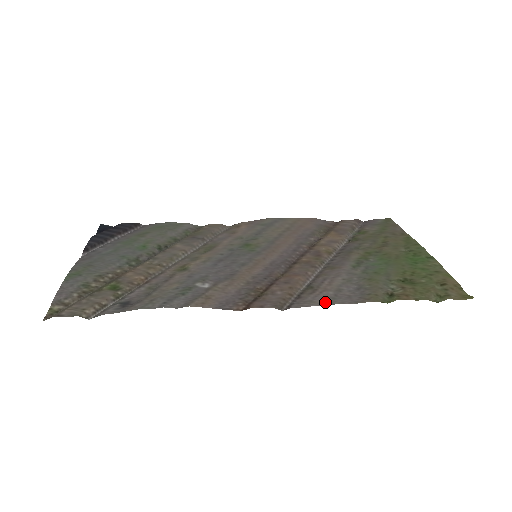
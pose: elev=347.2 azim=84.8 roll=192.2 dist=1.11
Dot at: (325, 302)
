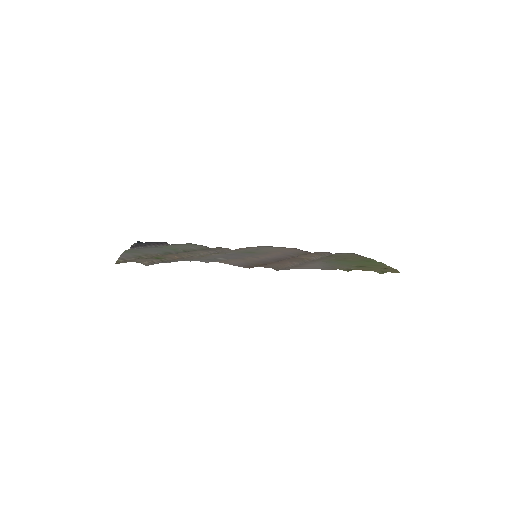
Dot at: (306, 268)
